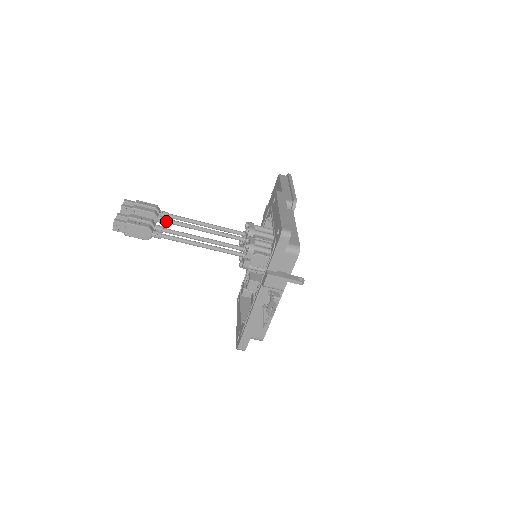
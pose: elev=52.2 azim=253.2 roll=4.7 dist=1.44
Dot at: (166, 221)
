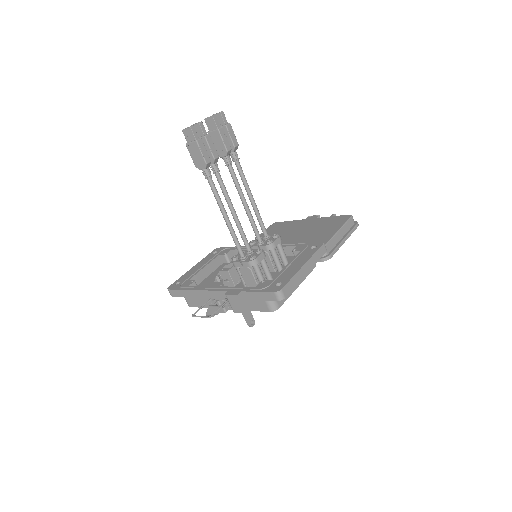
Dot at: (228, 165)
